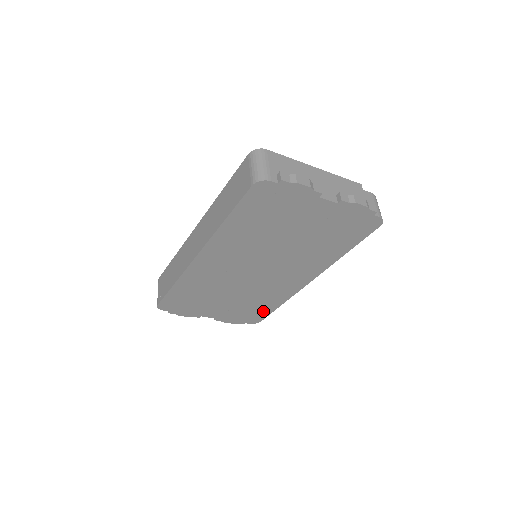
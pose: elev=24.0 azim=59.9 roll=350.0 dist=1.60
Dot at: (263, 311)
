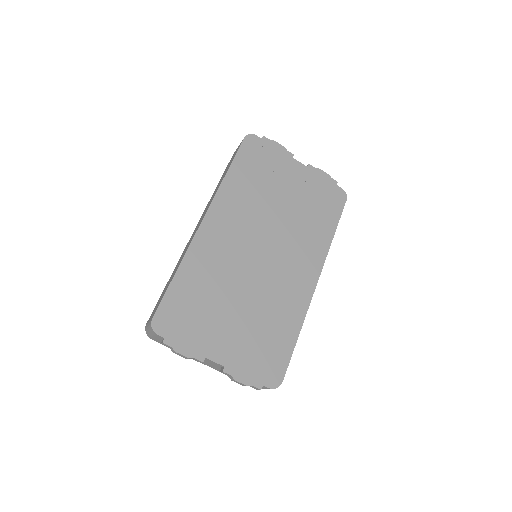
Dot at: (281, 350)
